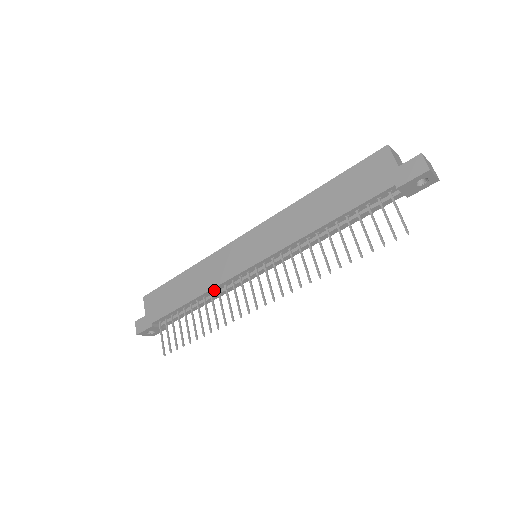
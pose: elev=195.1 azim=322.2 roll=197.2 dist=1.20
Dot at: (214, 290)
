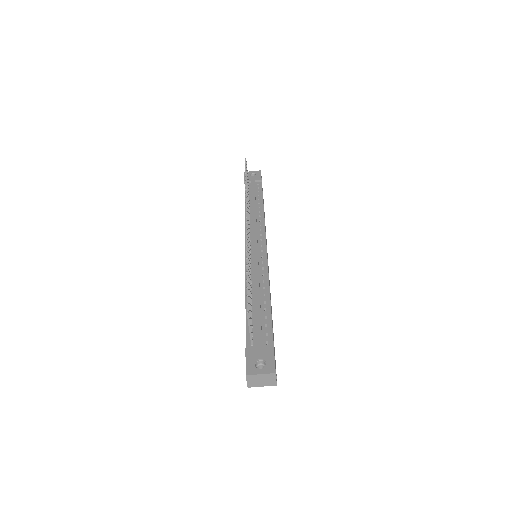
Dot at: occluded
